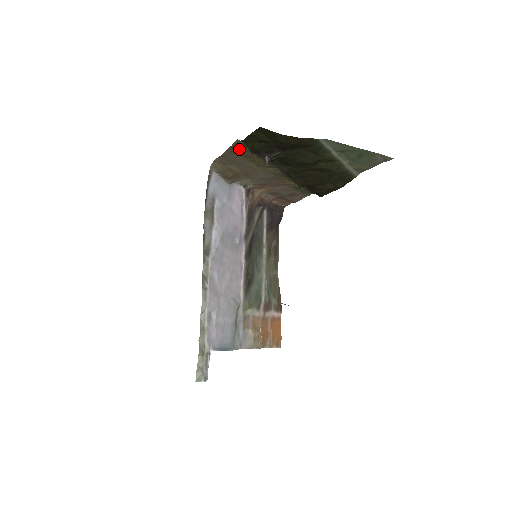
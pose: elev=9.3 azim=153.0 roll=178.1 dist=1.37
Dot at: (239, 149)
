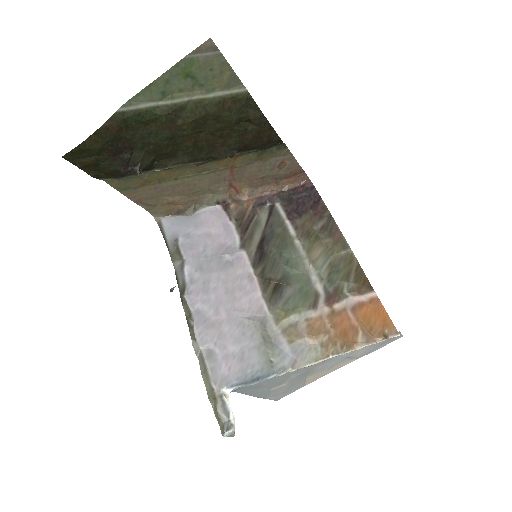
Dot at: (125, 184)
